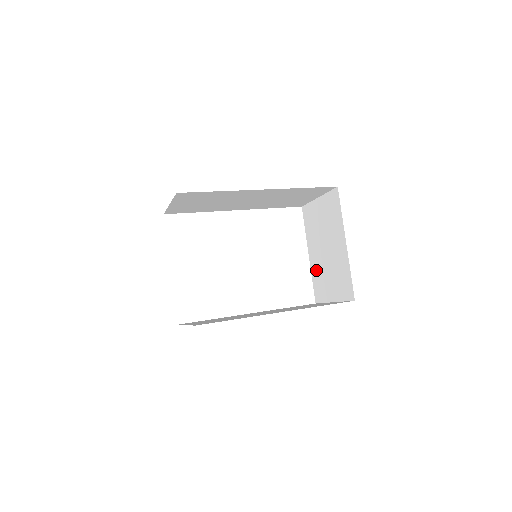
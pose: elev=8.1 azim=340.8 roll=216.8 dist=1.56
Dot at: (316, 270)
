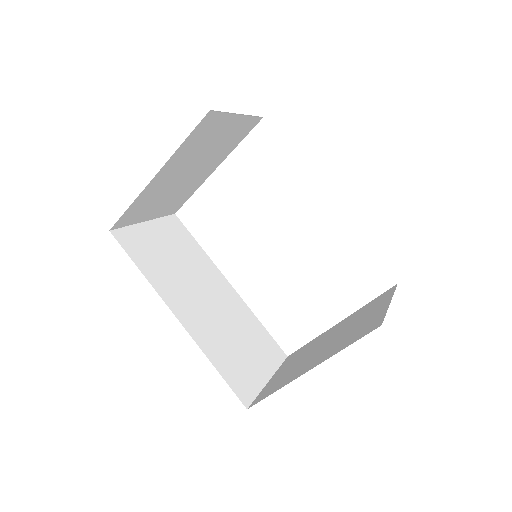
Dot at: (316, 341)
